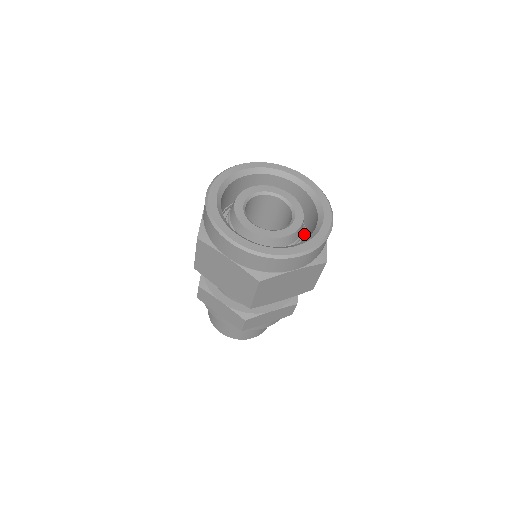
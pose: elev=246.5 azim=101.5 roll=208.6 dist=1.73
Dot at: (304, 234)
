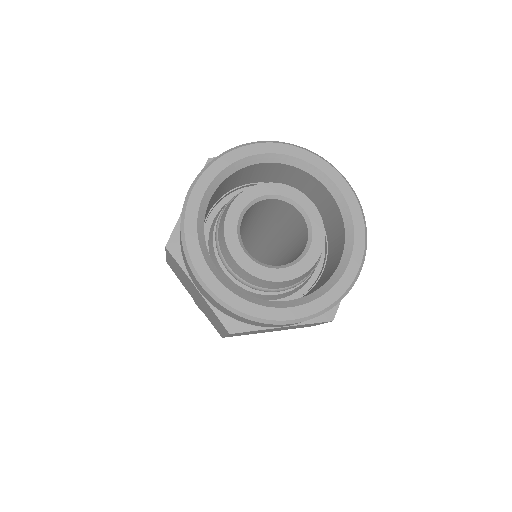
Dot at: (323, 256)
